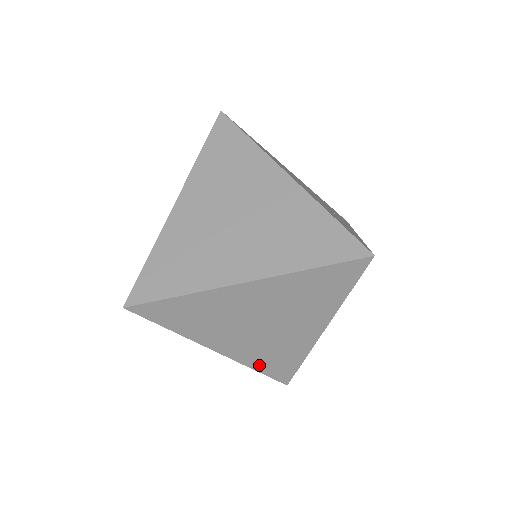
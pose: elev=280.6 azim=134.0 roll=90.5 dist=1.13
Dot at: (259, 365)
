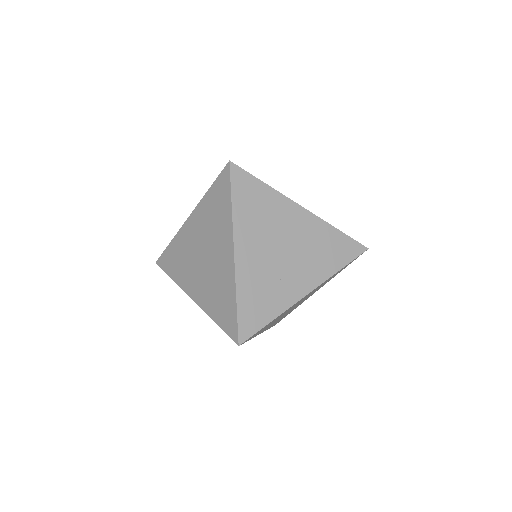
Dot at: occluded
